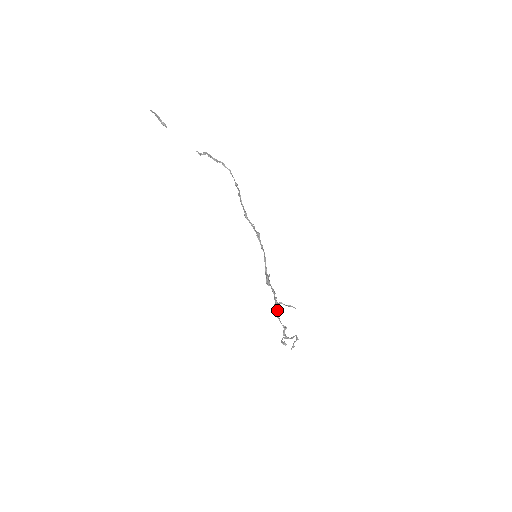
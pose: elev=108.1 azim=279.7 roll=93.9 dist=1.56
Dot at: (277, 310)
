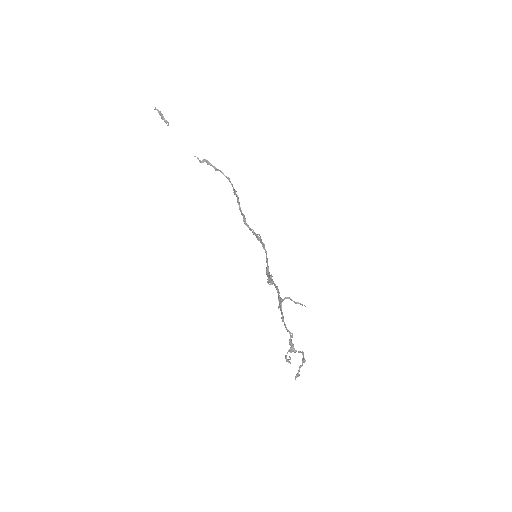
Dot at: occluded
